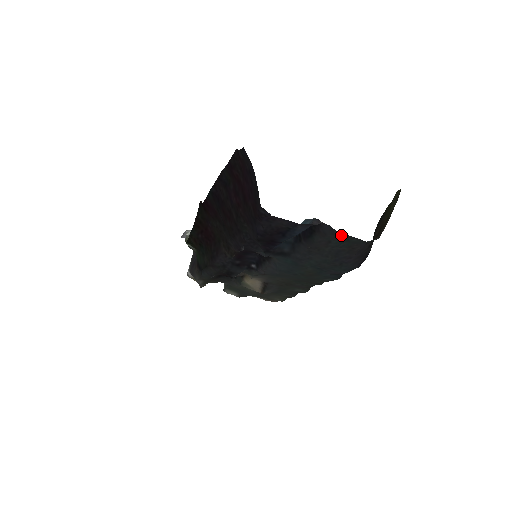
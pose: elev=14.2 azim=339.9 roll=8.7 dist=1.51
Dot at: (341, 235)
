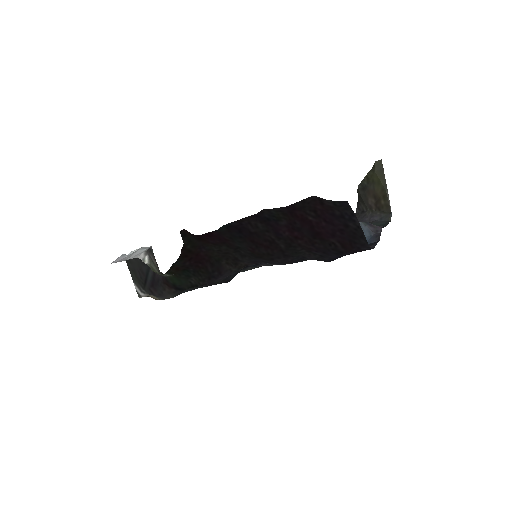
Dot at: occluded
